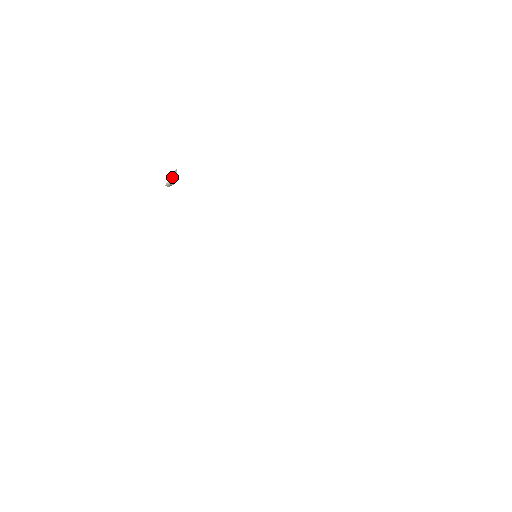
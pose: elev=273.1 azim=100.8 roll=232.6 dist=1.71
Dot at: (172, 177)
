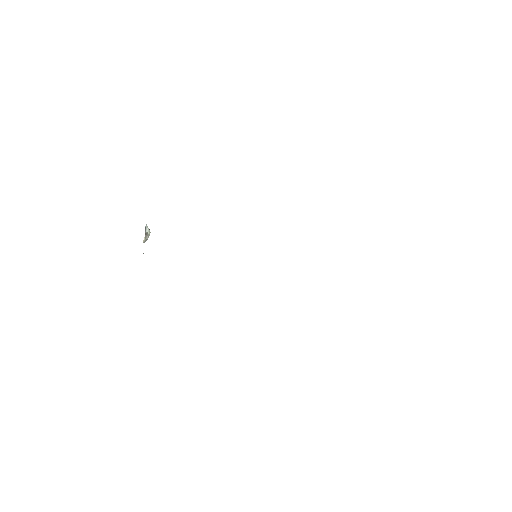
Dot at: occluded
